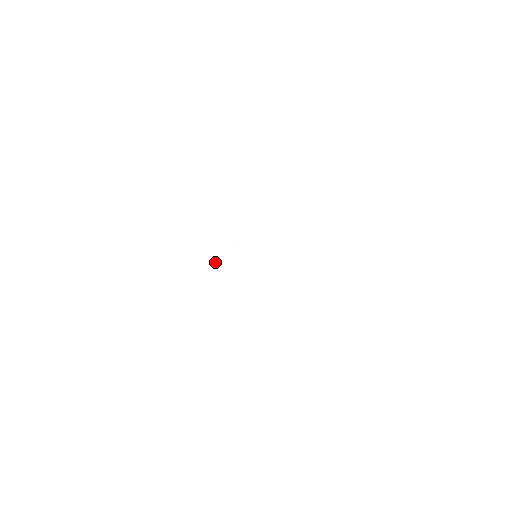
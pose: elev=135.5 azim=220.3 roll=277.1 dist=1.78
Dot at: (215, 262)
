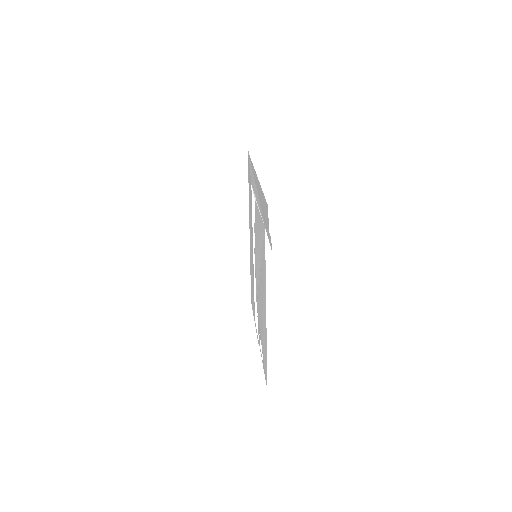
Dot at: (259, 213)
